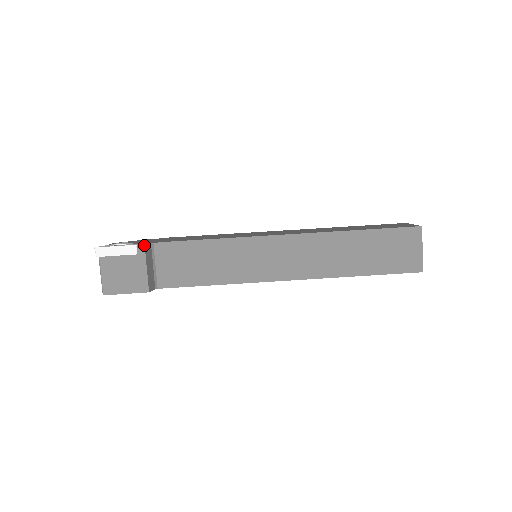
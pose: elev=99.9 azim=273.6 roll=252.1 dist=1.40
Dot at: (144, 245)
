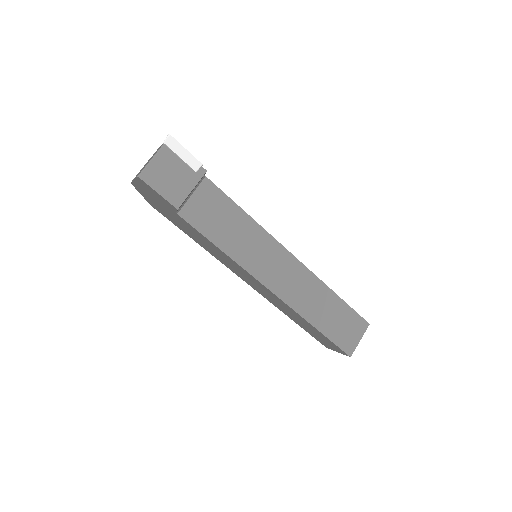
Dot at: occluded
